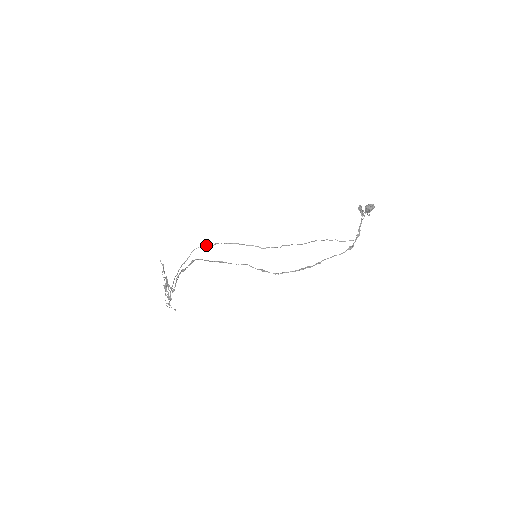
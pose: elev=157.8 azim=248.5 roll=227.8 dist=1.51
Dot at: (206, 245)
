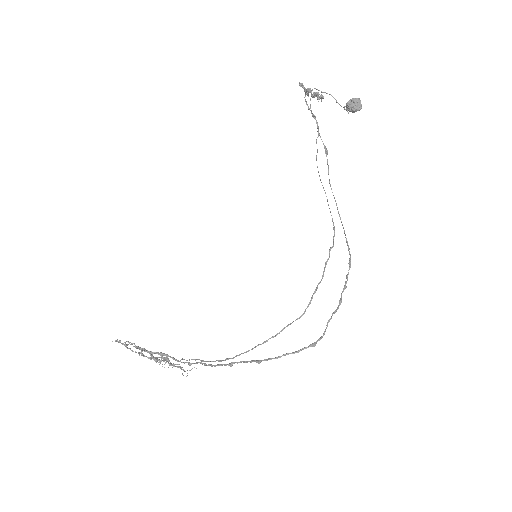
Dot at: occluded
